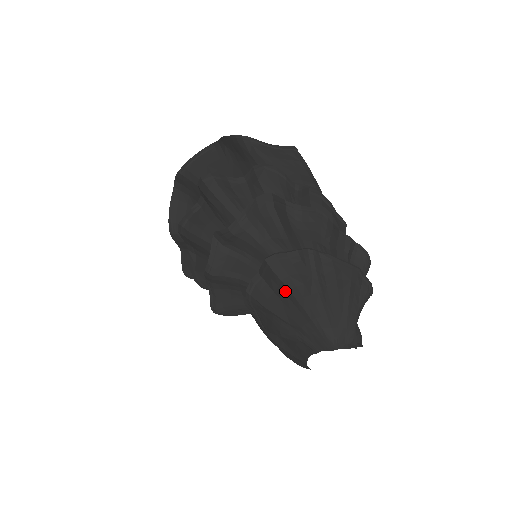
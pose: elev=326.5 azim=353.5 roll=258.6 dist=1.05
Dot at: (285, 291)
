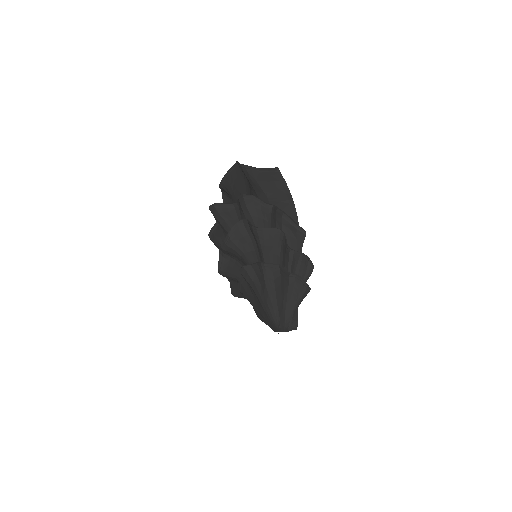
Dot at: (253, 291)
